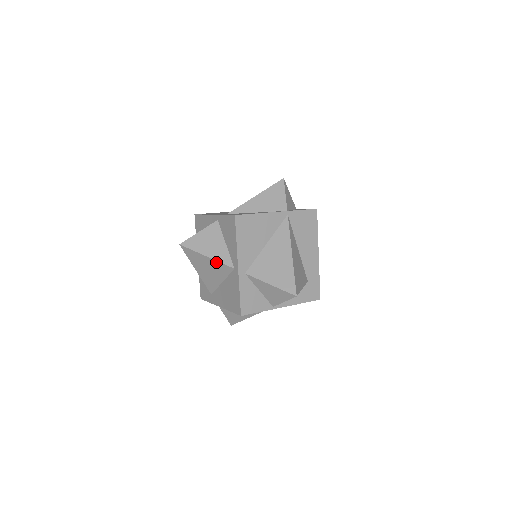
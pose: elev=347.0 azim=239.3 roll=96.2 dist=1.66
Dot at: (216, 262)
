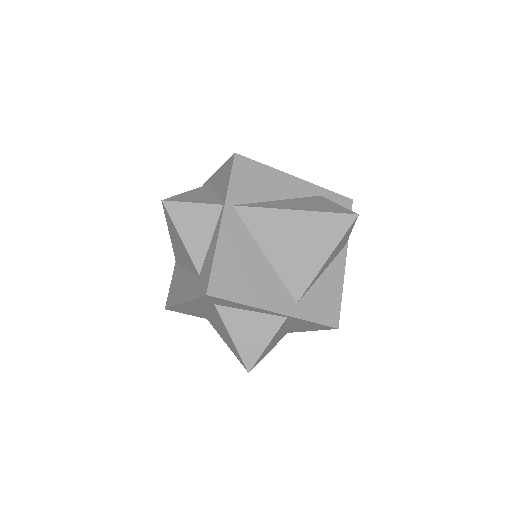
Dot at: occluded
